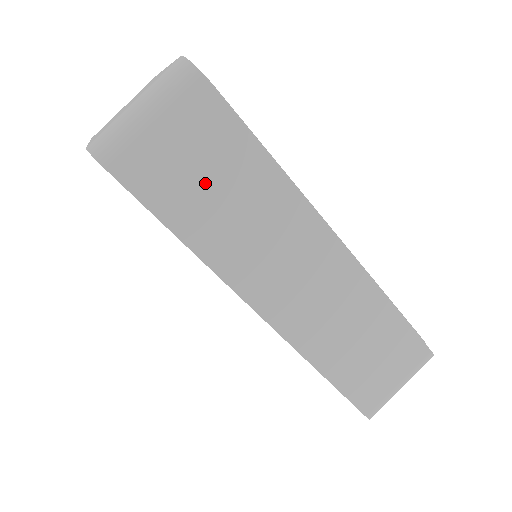
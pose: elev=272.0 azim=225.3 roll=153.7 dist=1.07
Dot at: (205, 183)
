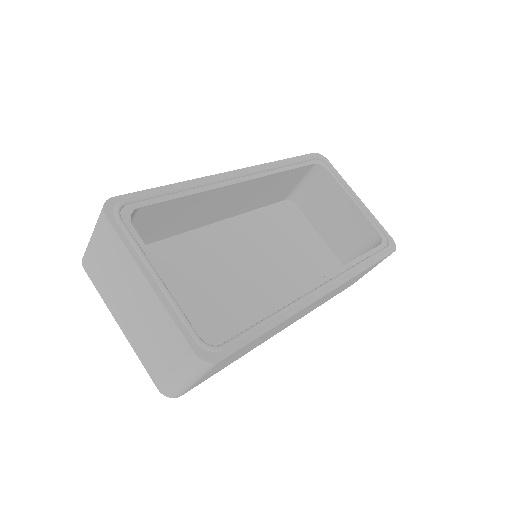
Dot at: (238, 355)
